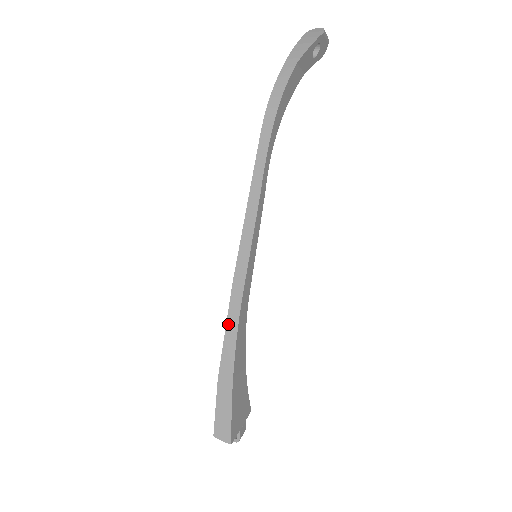
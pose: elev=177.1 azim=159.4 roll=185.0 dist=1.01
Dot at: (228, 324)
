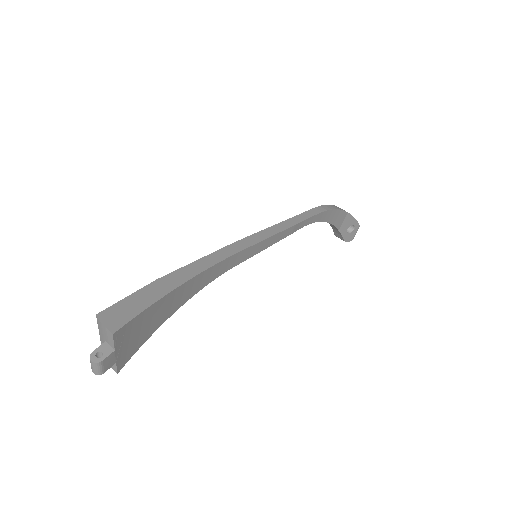
Dot at: (207, 257)
